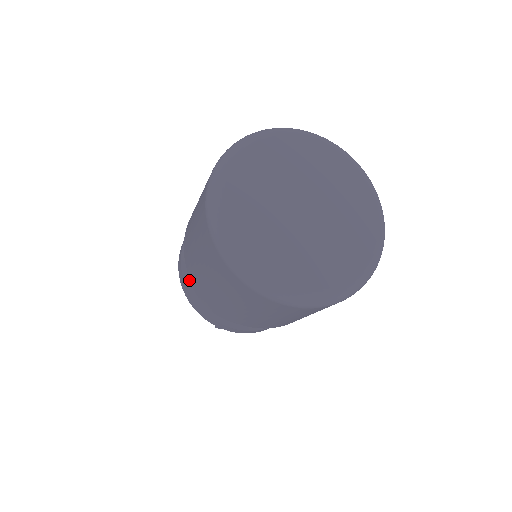
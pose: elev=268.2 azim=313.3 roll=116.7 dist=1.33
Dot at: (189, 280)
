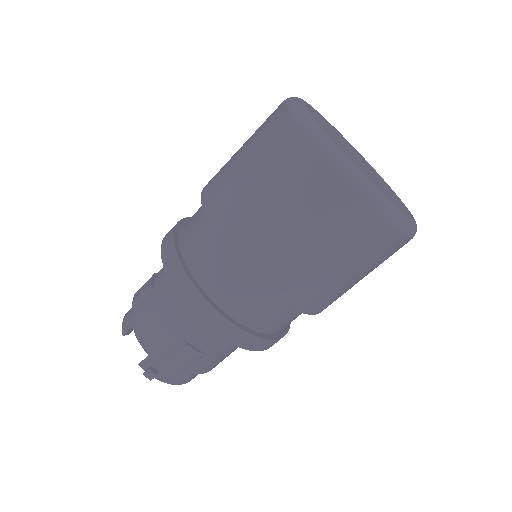
Dot at: (179, 245)
